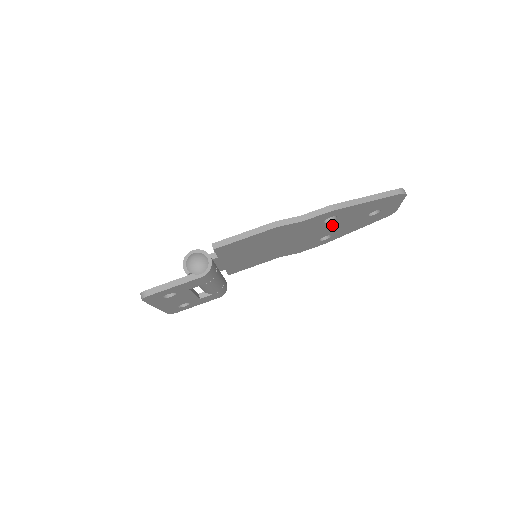
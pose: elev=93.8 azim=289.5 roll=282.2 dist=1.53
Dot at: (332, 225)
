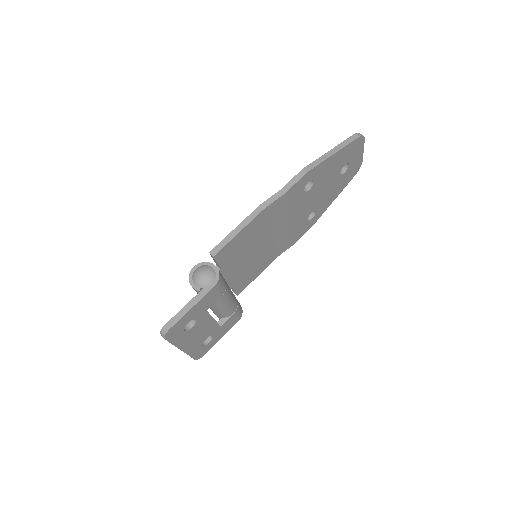
Dot at: (312, 195)
